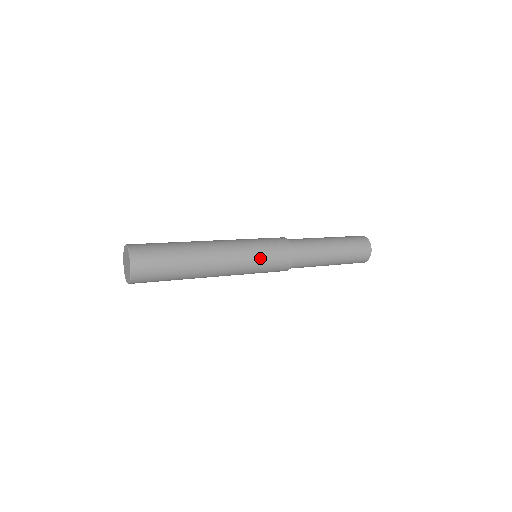
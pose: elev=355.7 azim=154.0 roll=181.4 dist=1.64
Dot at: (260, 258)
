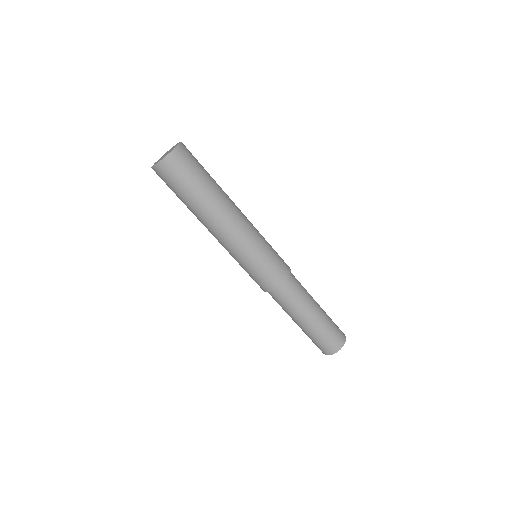
Dot at: (250, 263)
